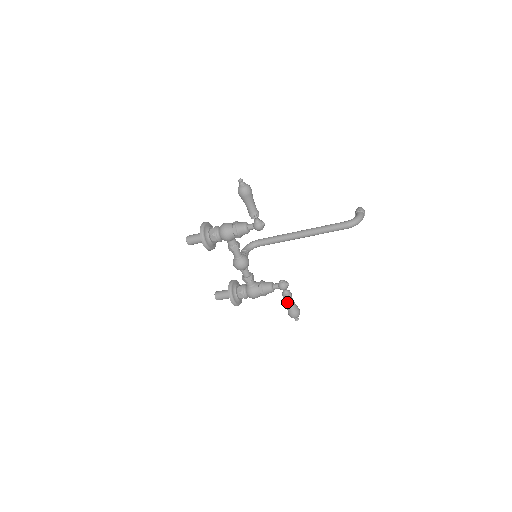
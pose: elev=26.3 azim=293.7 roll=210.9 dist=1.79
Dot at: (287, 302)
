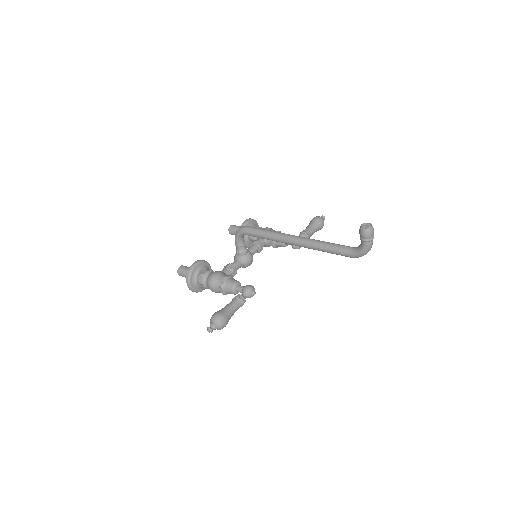
Dot at: occluded
